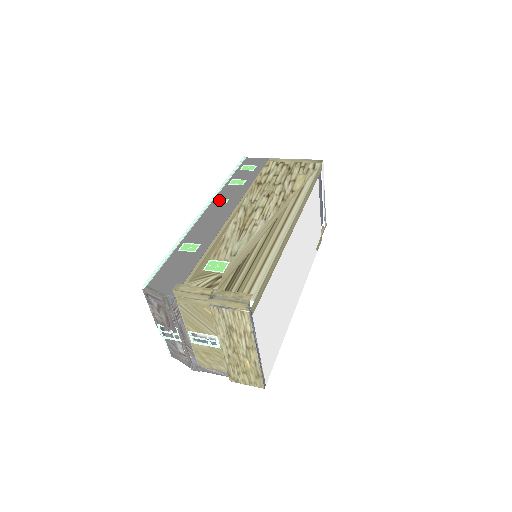
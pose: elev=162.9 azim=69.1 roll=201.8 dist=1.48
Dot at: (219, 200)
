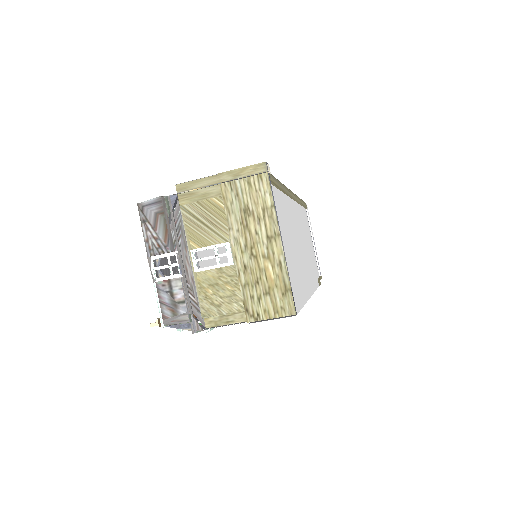
Dot at: occluded
